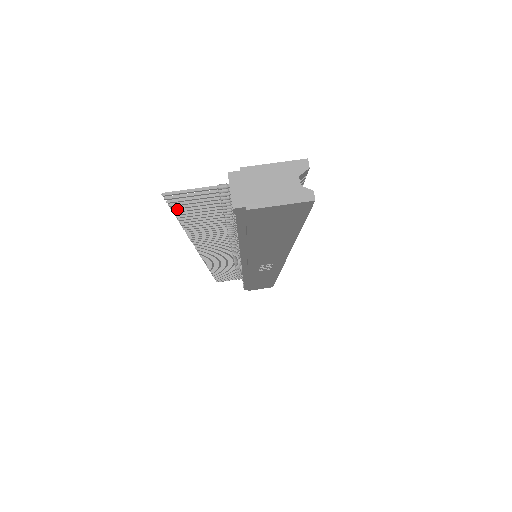
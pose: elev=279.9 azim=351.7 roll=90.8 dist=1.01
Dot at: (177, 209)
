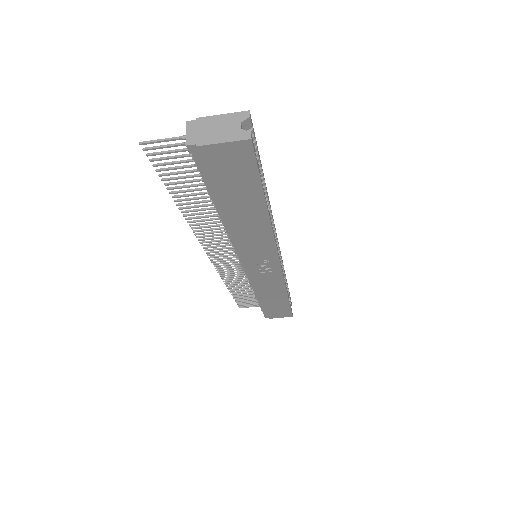
Dot at: occluded
